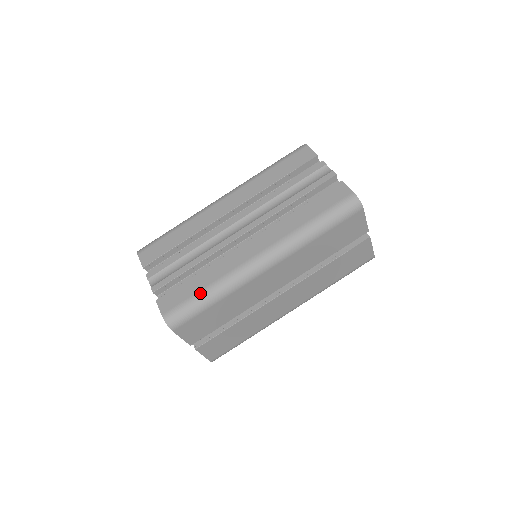
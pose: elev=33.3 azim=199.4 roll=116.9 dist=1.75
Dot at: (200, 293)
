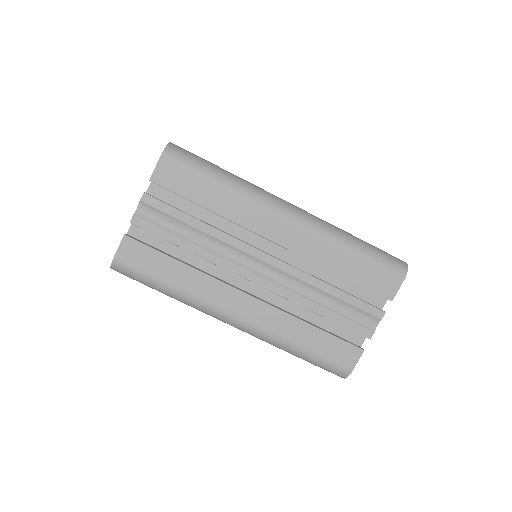
Dot at: (162, 283)
